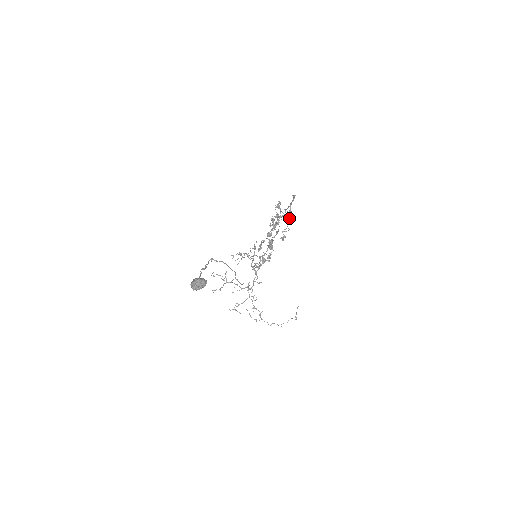
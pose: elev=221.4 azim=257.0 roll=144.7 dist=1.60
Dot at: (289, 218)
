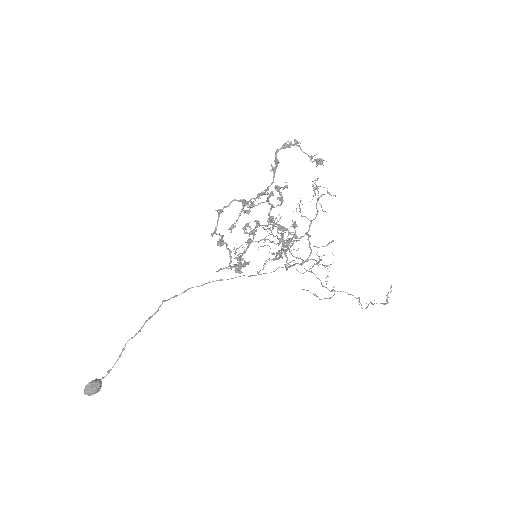
Dot at: (227, 248)
